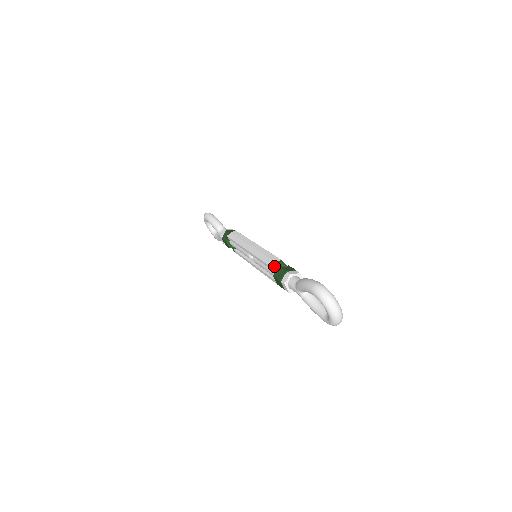
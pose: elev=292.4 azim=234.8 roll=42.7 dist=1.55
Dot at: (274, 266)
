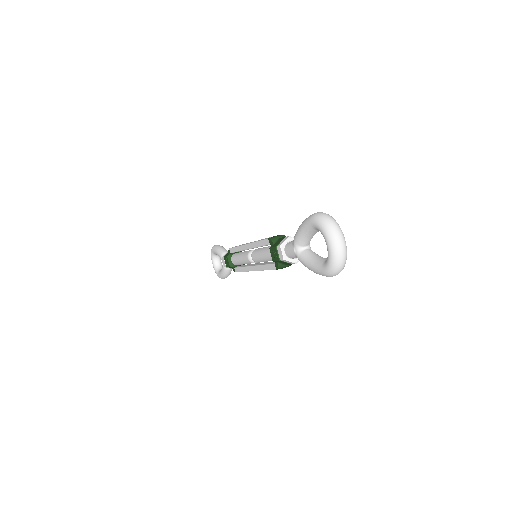
Dot at: (272, 237)
